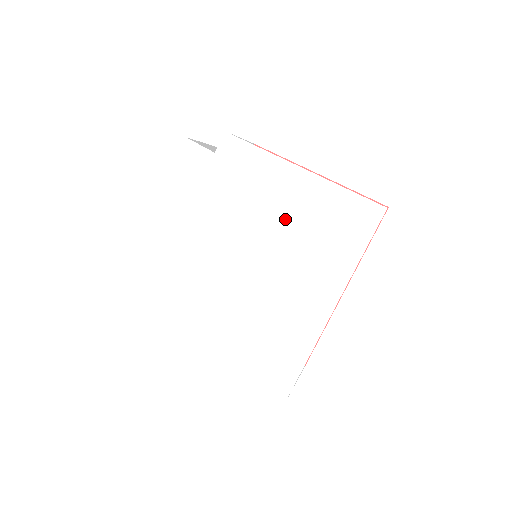
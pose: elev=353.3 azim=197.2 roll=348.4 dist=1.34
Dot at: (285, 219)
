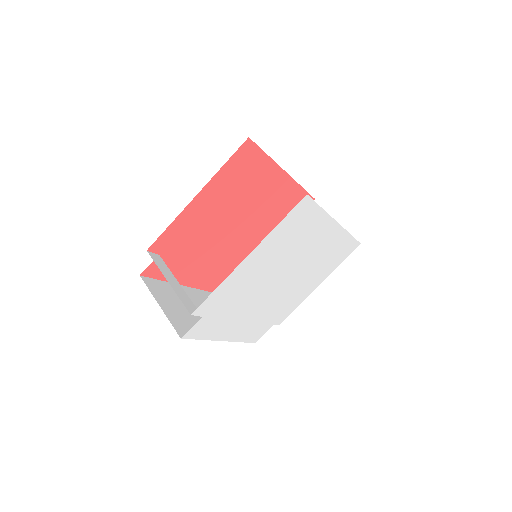
Dot at: (272, 262)
